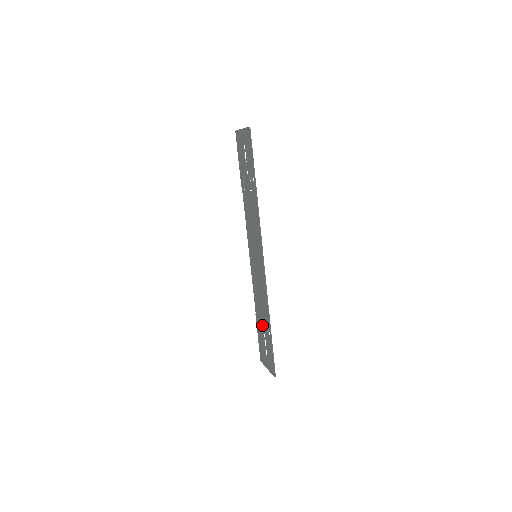
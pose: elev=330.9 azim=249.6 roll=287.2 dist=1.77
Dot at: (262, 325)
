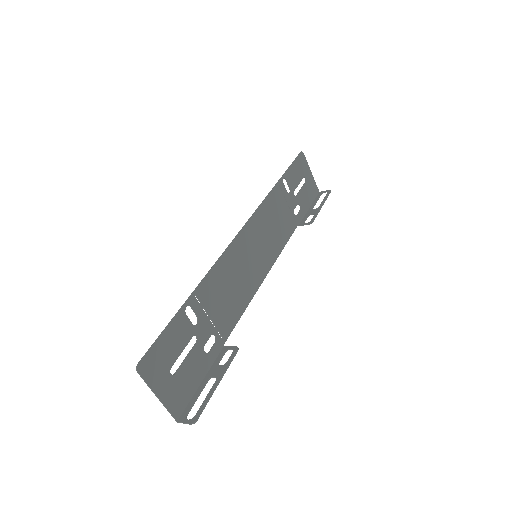
Dot at: (204, 330)
